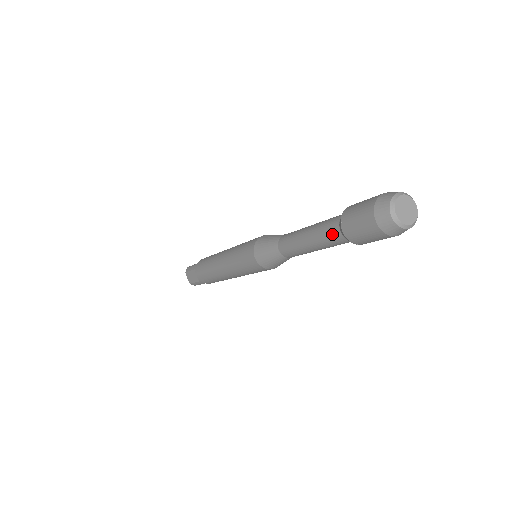
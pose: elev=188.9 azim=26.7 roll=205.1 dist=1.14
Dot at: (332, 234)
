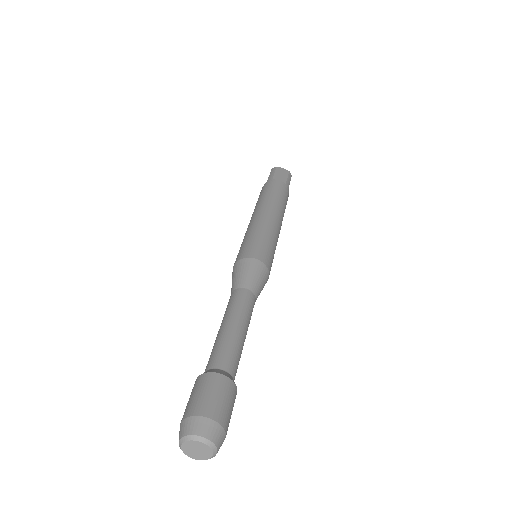
Dot at: occluded
